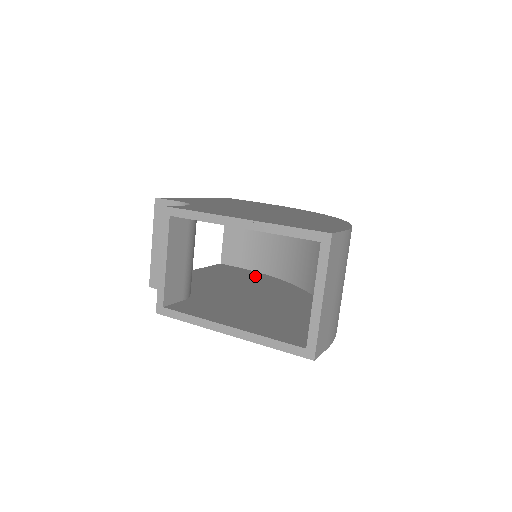
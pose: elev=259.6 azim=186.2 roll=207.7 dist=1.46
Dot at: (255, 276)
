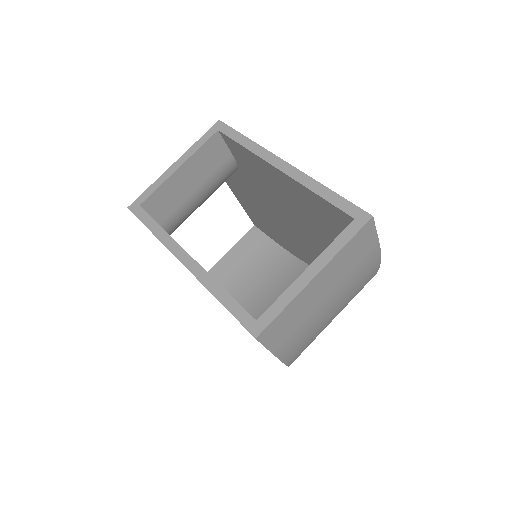
Dot at: occluded
